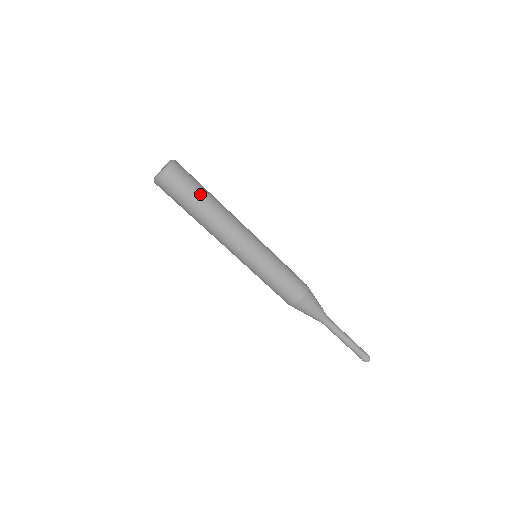
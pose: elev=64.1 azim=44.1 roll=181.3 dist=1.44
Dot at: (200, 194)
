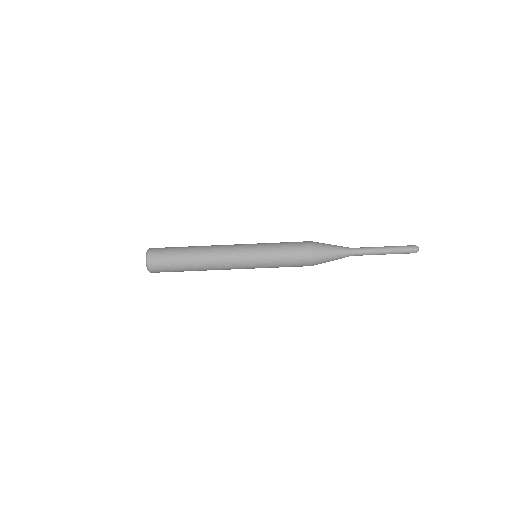
Dot at: (180, 249)
